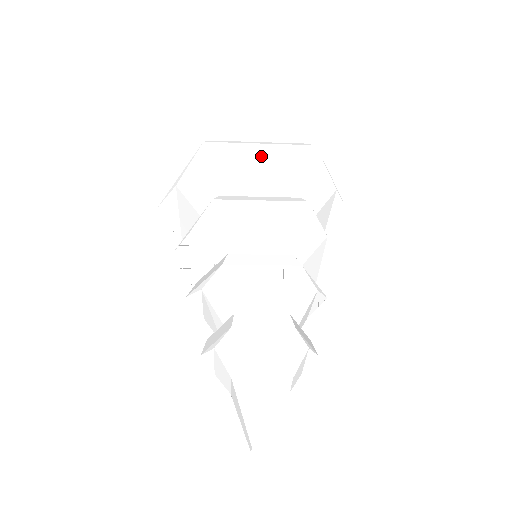
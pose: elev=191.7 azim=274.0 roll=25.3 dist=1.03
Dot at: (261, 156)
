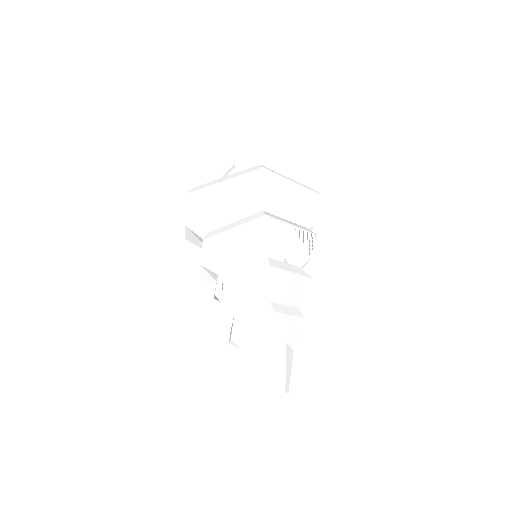
Dot at: (295, 192)
